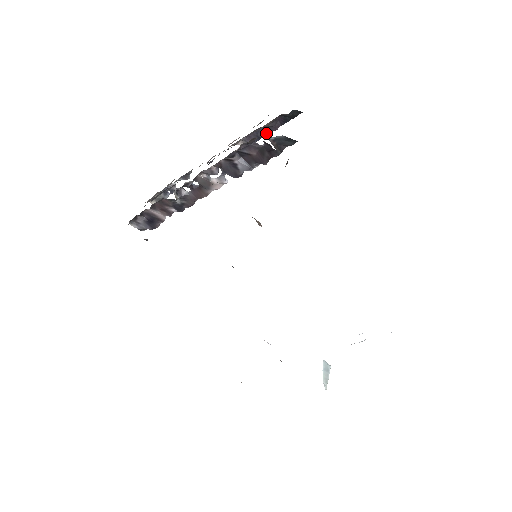
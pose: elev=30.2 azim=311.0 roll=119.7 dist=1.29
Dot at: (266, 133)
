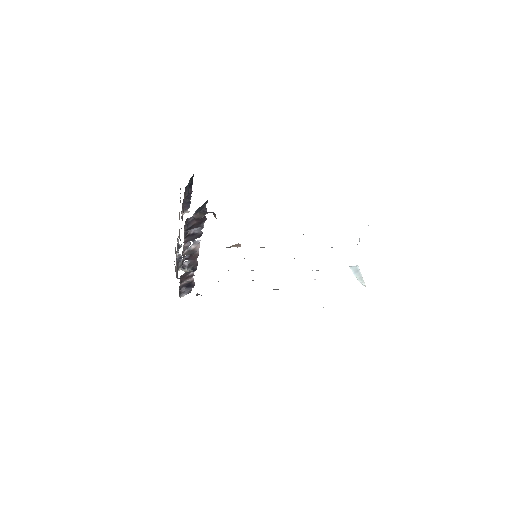
Dot at: (189, 198)
